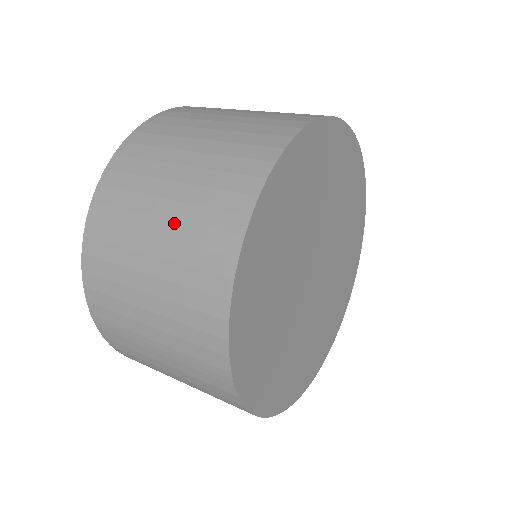
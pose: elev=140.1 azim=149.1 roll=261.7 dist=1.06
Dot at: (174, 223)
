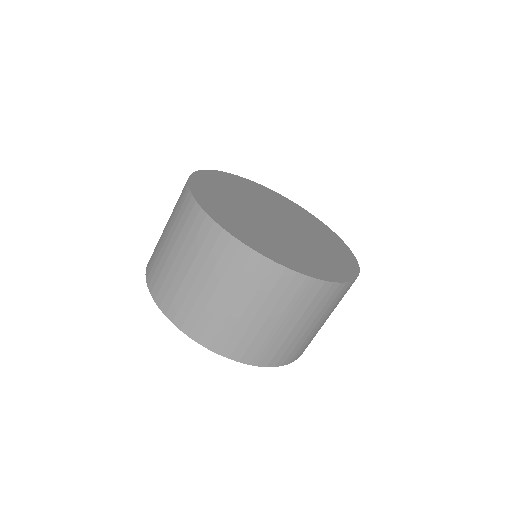
Dot at: (211, 277)
